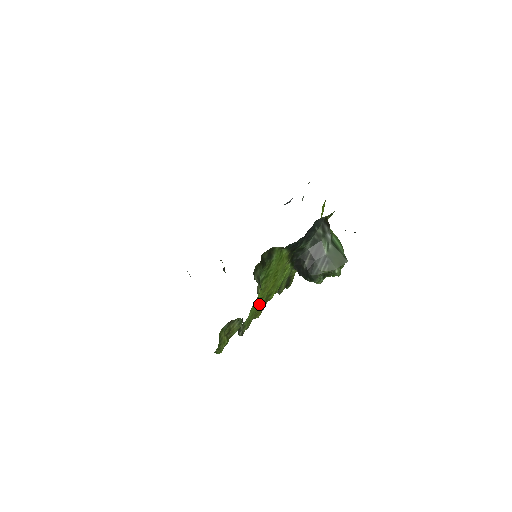
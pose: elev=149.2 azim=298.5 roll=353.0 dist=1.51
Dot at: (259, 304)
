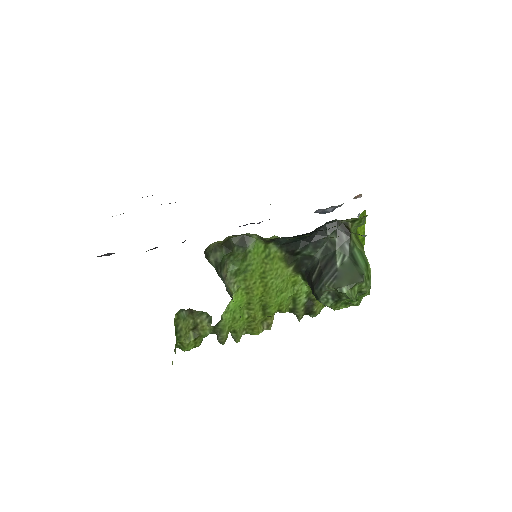
Dot at: (249, 313)
